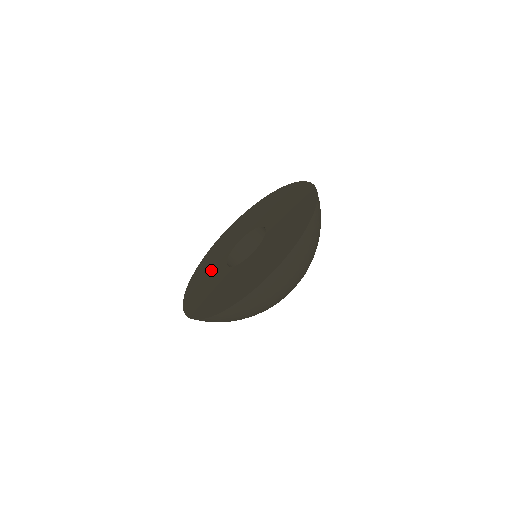
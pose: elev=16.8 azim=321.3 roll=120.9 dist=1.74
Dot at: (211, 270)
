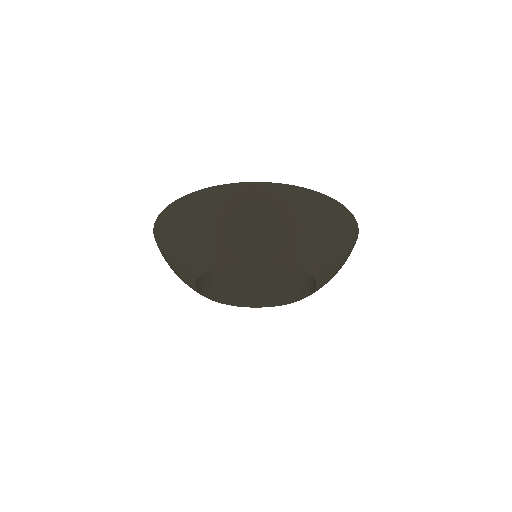
Dot at: occluded
